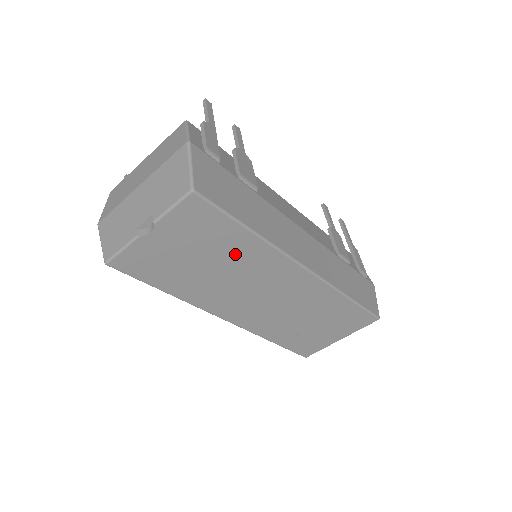
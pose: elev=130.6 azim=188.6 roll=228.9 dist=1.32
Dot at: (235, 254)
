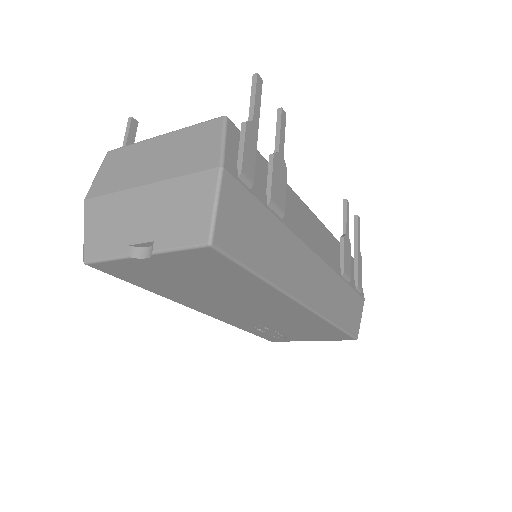
Dot at: (236, 287)
